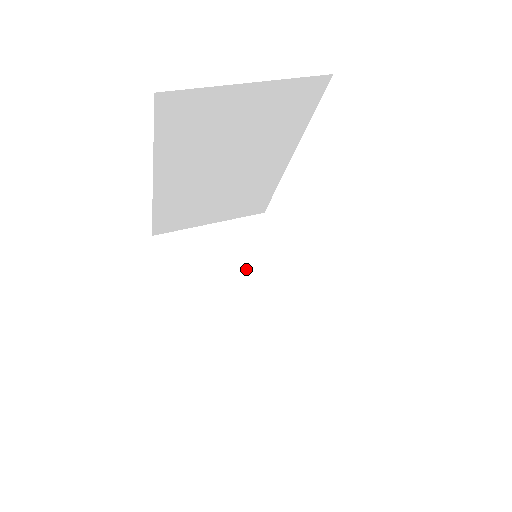
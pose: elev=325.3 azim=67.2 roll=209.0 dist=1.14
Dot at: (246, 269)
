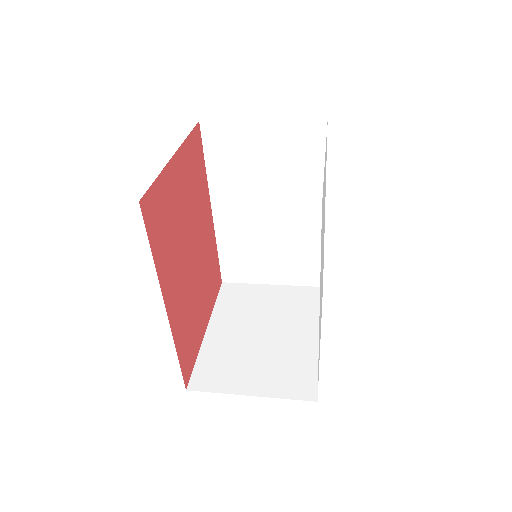
Dot at: (284, 319)
